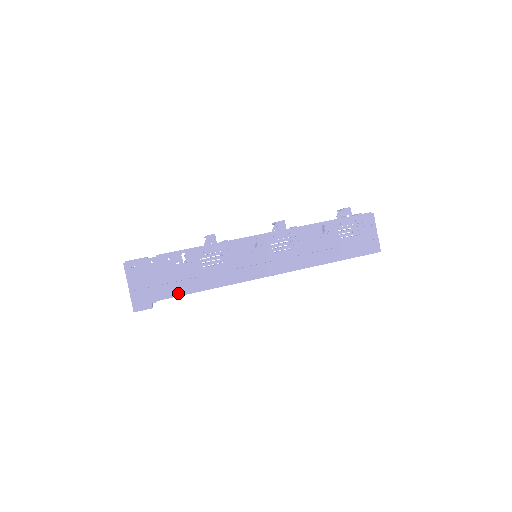
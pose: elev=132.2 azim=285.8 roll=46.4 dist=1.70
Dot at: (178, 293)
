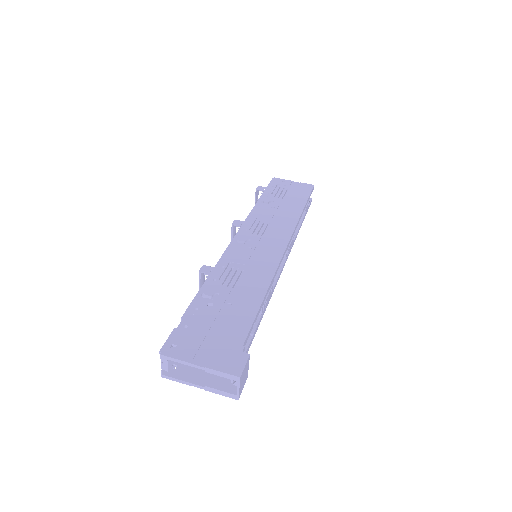
Dot at: (248, 321)
